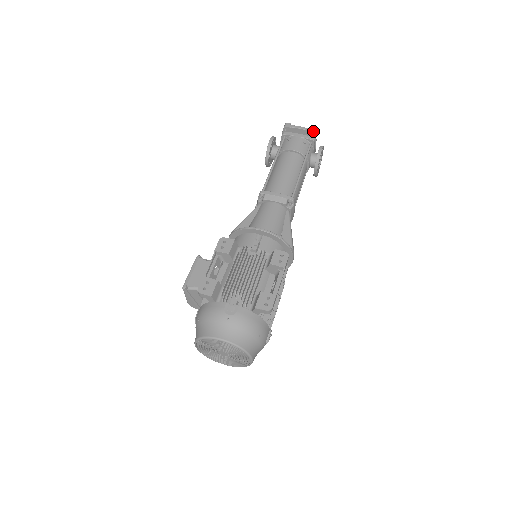
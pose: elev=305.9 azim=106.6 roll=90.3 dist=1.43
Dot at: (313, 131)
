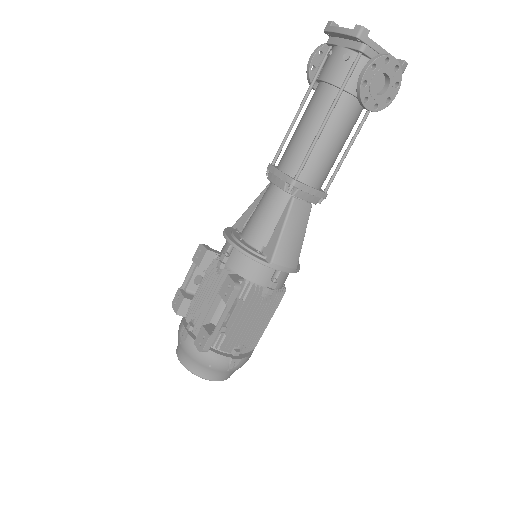
Dot at: (355, 34)
